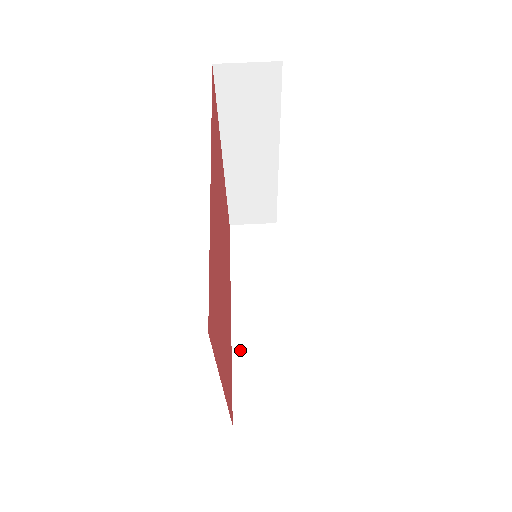
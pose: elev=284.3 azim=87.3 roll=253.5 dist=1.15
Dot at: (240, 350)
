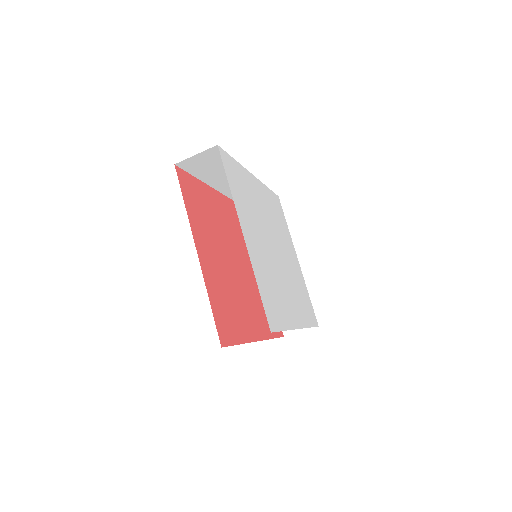
Dot at: occluded
